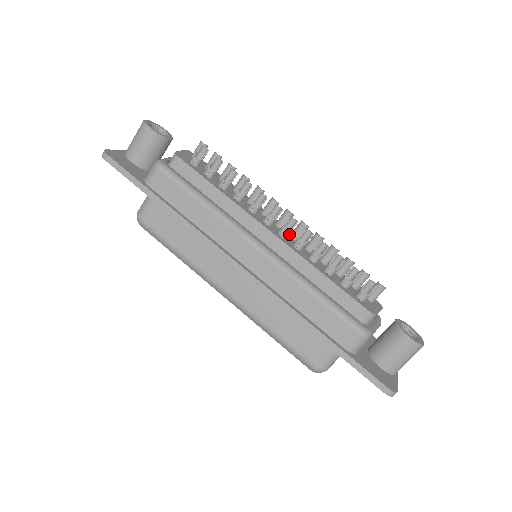
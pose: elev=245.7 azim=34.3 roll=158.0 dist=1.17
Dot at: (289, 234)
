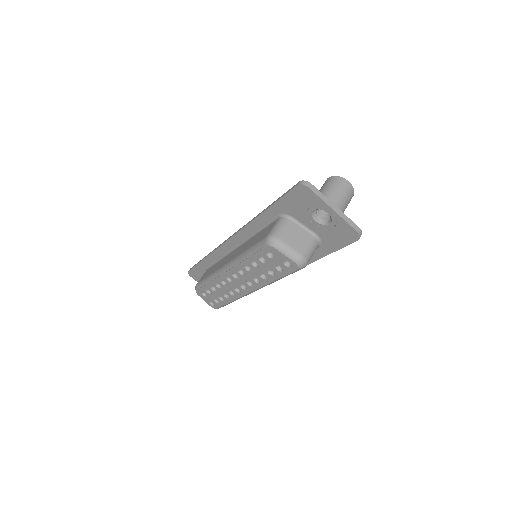
Dot at: occluded
